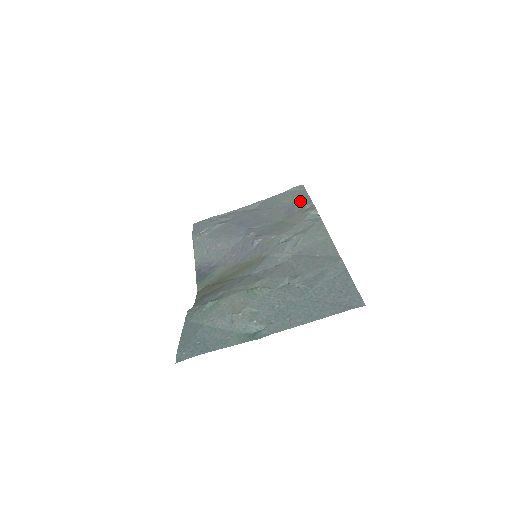
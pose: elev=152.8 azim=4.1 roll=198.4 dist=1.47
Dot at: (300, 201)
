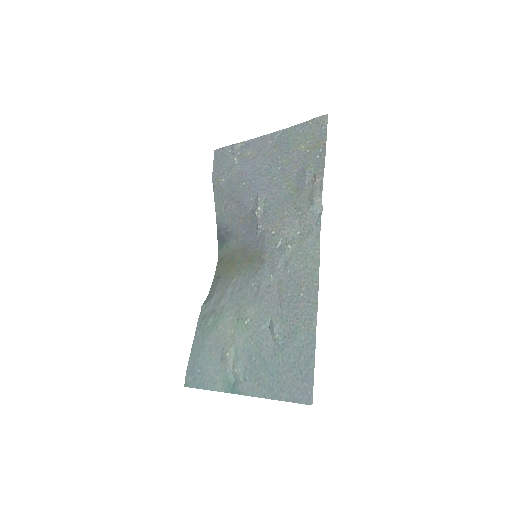
Dot at: (315, 159)
